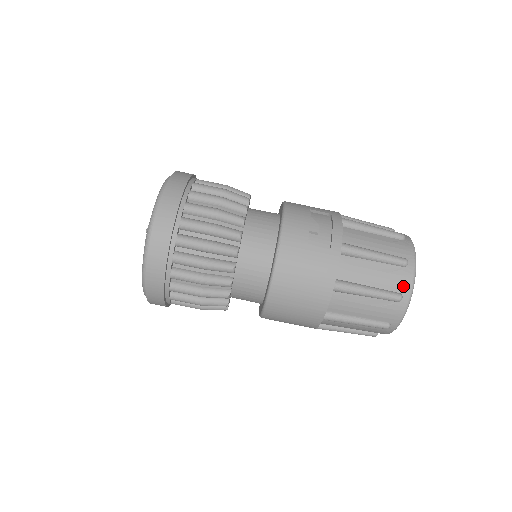
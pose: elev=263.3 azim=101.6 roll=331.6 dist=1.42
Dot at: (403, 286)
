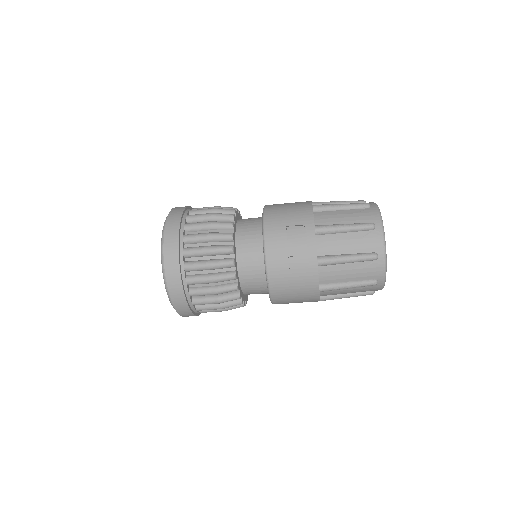
Dot at: (377, 274)
